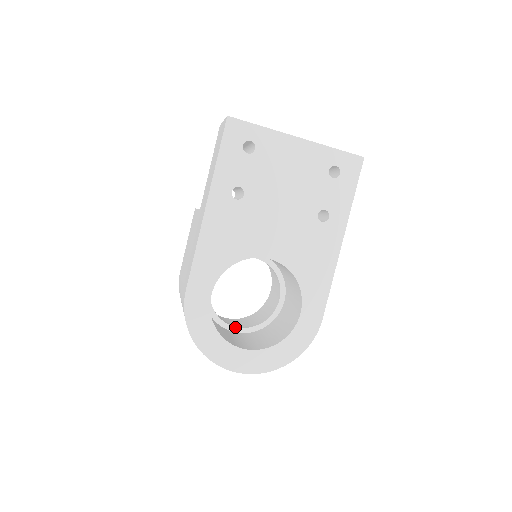
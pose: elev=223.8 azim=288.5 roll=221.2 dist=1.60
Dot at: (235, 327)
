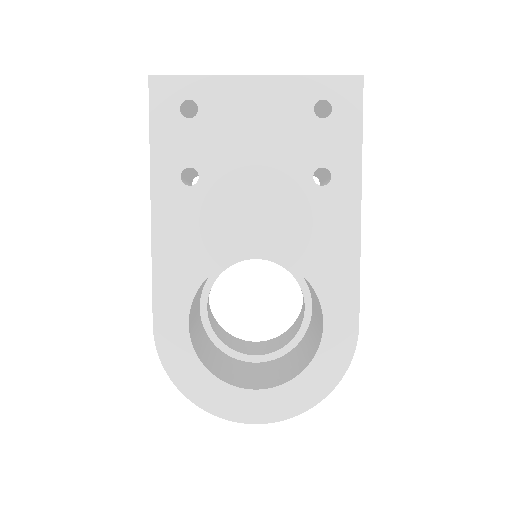
Dot at: (253, 356)
